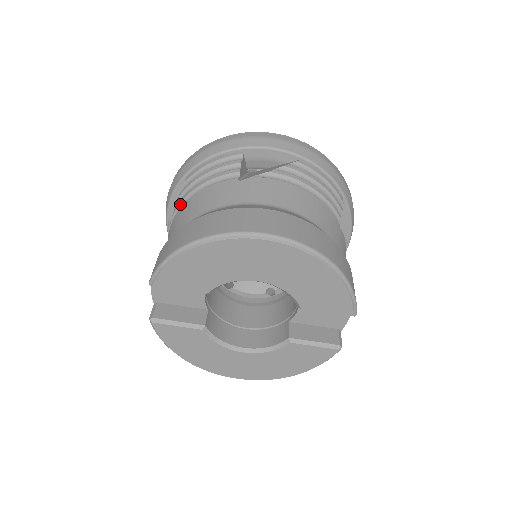
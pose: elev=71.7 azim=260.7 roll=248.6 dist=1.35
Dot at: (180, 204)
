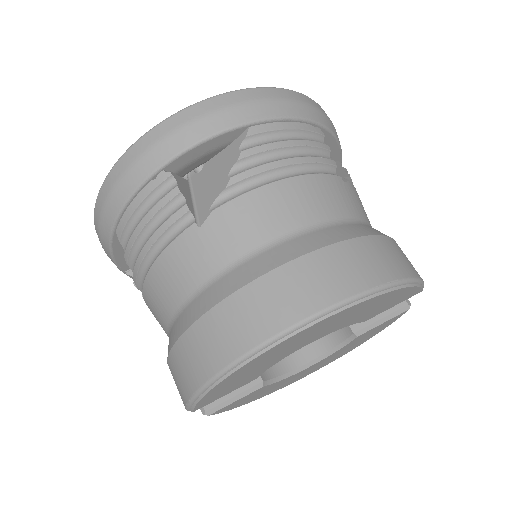
Dot at: (137, 275)
